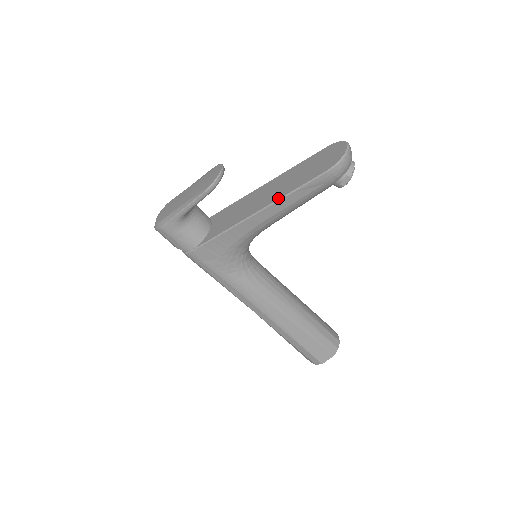
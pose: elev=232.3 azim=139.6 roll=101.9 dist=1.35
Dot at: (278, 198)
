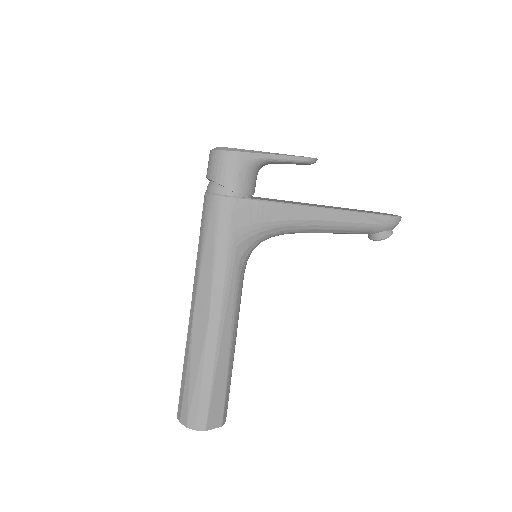
Dot at: occluded
